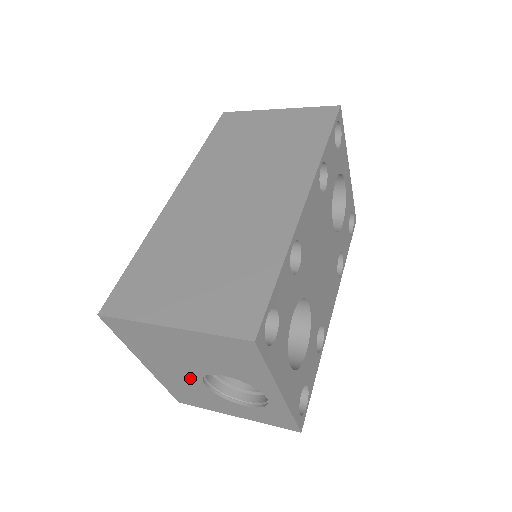
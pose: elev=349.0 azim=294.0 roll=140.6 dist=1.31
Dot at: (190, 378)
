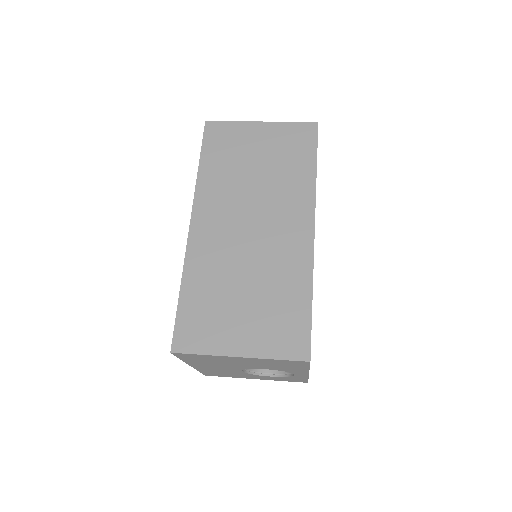
Dot at: (231, 369)
